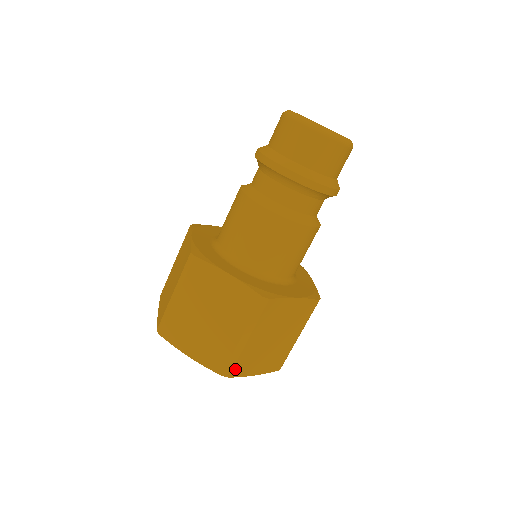
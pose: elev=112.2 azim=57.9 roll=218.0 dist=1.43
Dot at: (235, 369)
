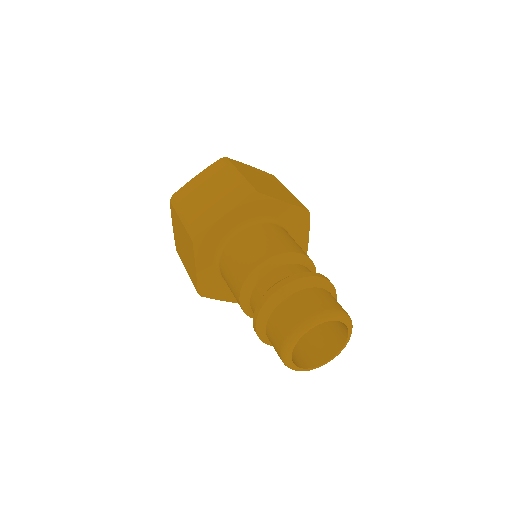
Dot at: occluded
